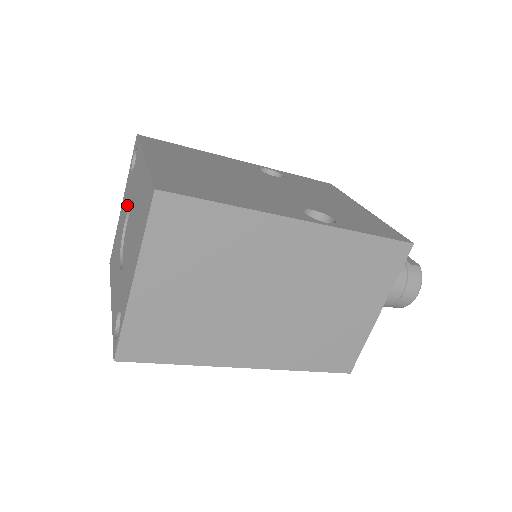
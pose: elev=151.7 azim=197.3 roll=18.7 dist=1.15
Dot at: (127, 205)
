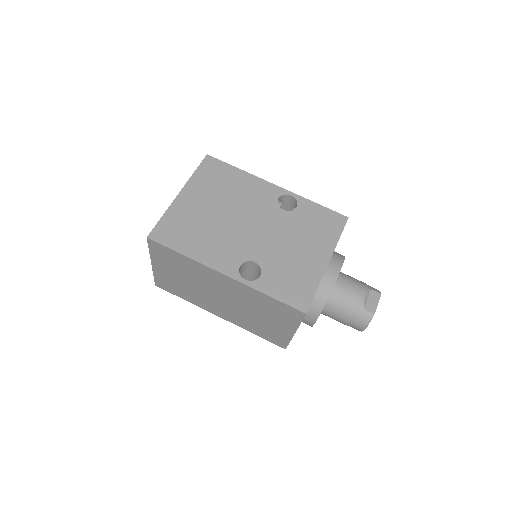
Dot at: occluded
